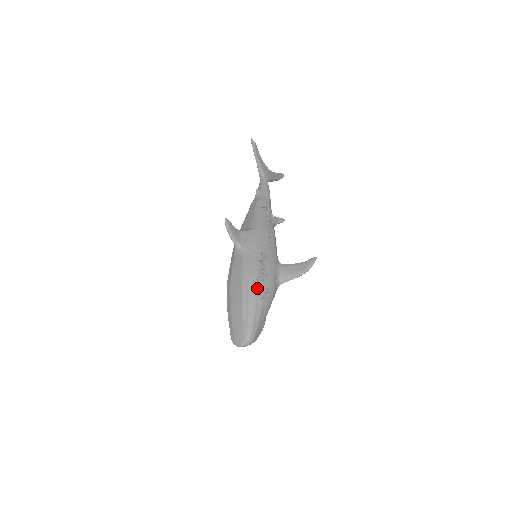
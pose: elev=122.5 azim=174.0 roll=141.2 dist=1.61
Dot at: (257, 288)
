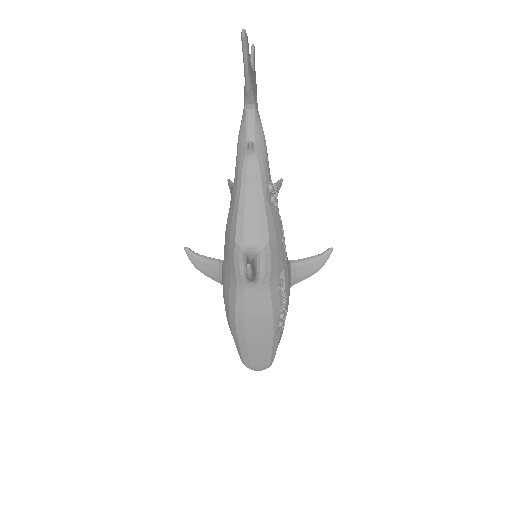
Dot at: (279, 321)
